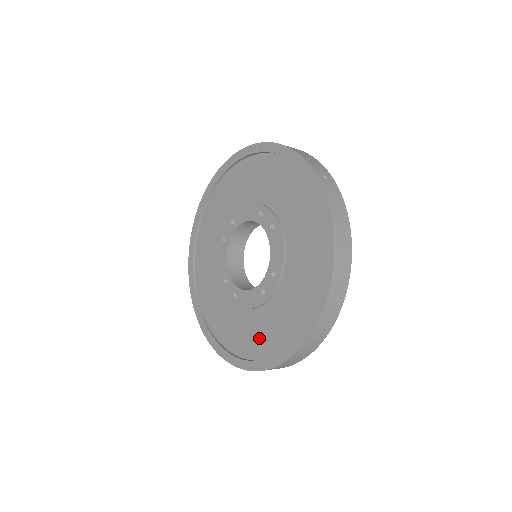
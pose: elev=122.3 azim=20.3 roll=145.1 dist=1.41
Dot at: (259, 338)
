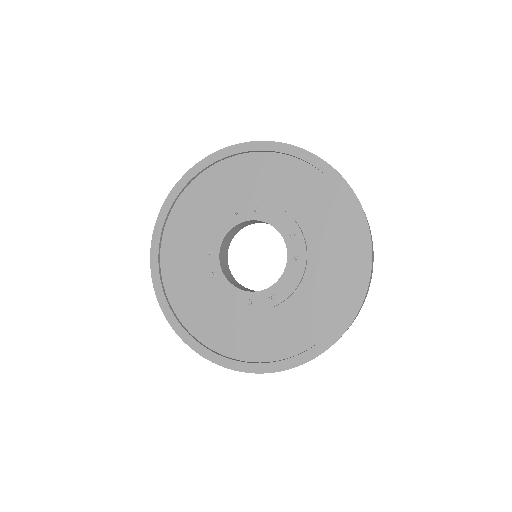
Dot at: (328, 296)
